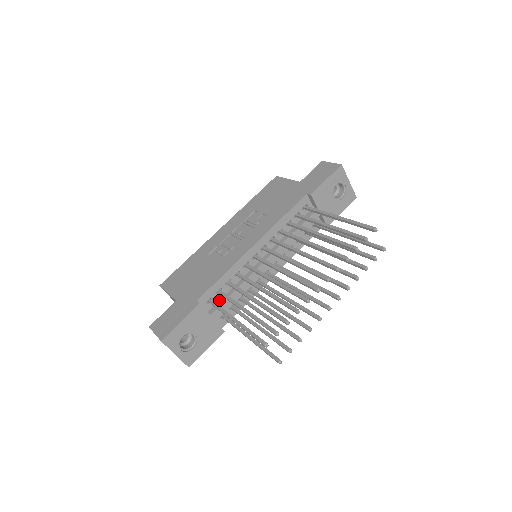
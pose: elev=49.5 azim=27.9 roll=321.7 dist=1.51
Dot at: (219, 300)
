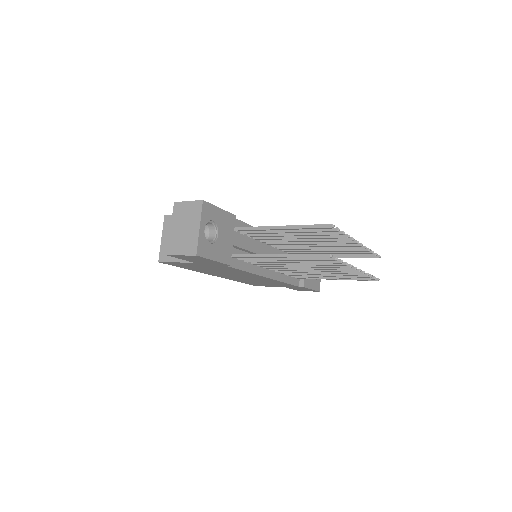
Dot at: occluded
